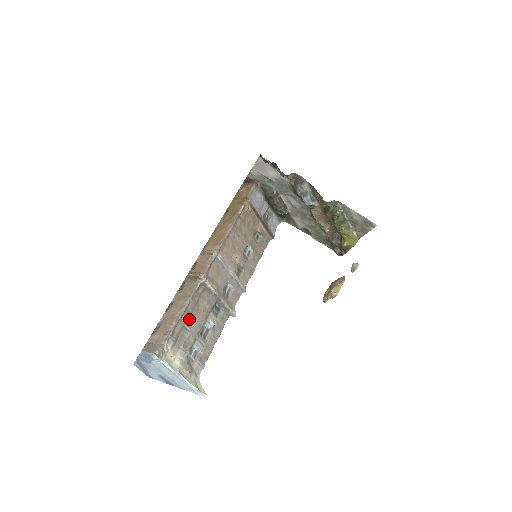
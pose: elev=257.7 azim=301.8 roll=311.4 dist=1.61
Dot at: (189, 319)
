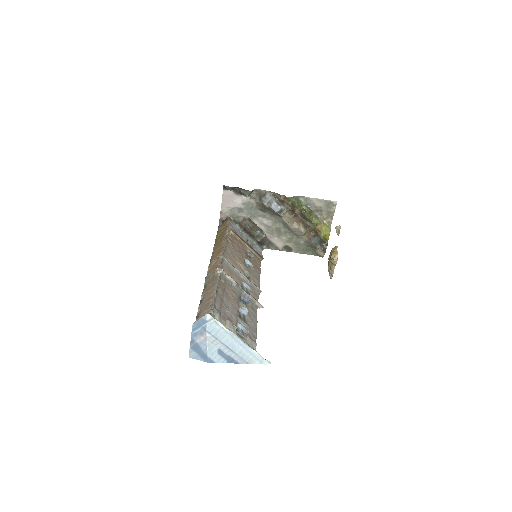
Dot at: (223, 301)
